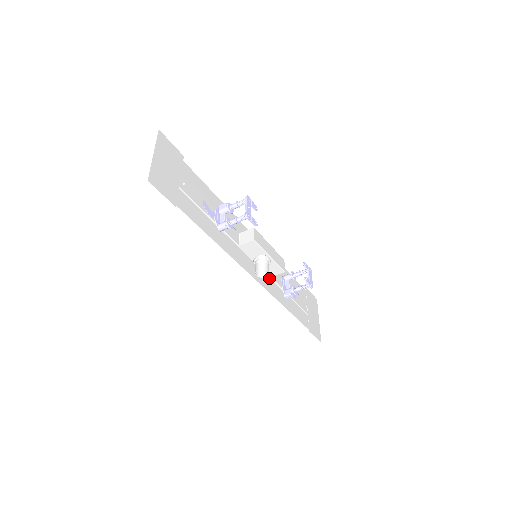
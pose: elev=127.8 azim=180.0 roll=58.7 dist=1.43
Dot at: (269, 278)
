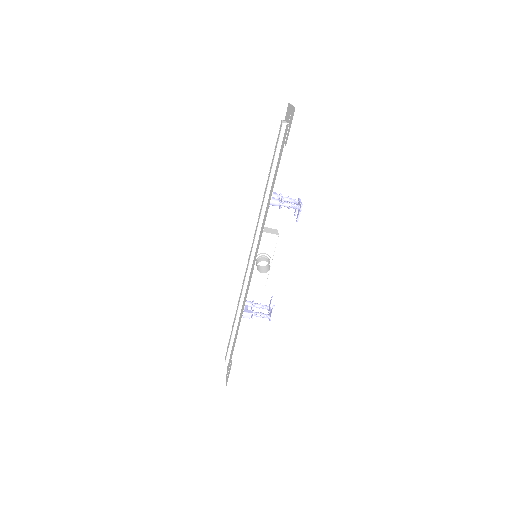
Dot at: occluded
